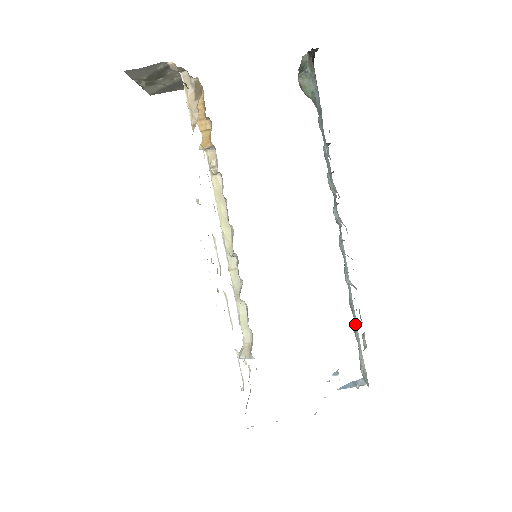
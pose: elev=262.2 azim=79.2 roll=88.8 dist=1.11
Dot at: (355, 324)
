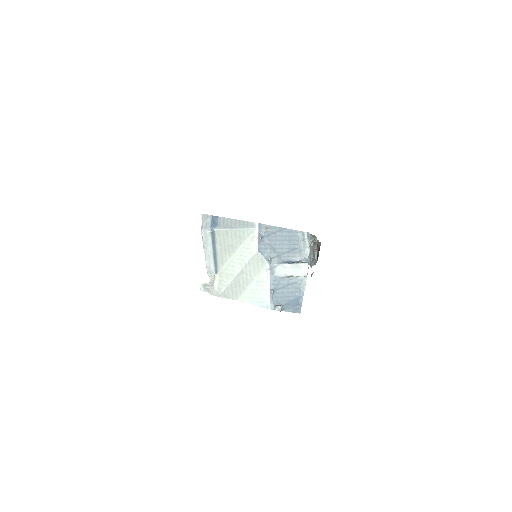
Dot at: occluded
